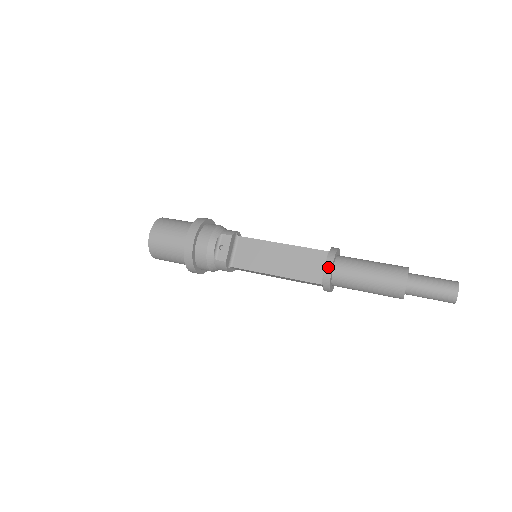
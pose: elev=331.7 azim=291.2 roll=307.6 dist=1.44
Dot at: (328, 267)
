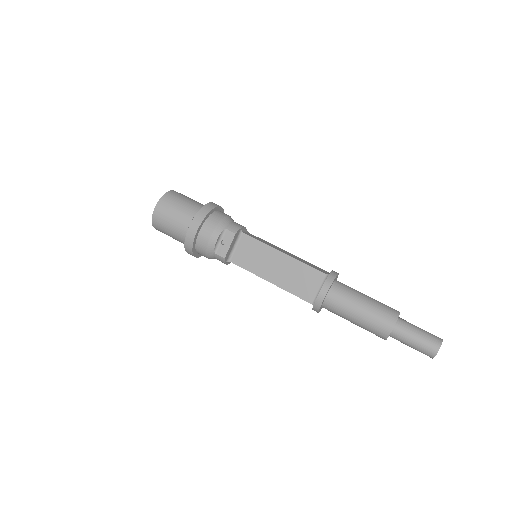
Dot at: (321, 295)
